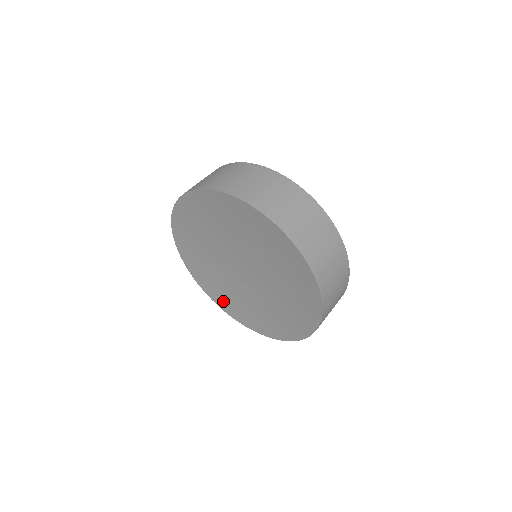
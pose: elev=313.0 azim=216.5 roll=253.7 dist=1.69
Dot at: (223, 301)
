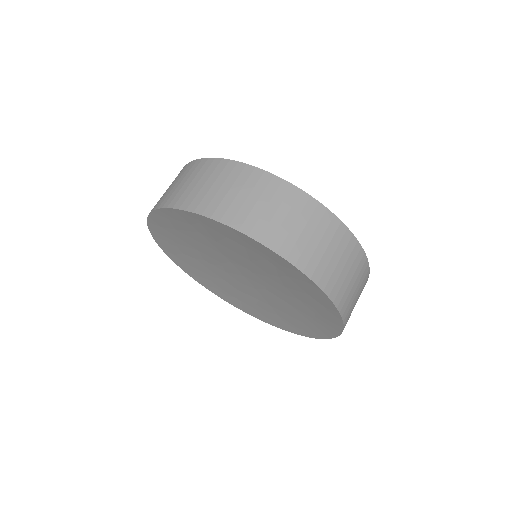
Dot at: (279, 322)
